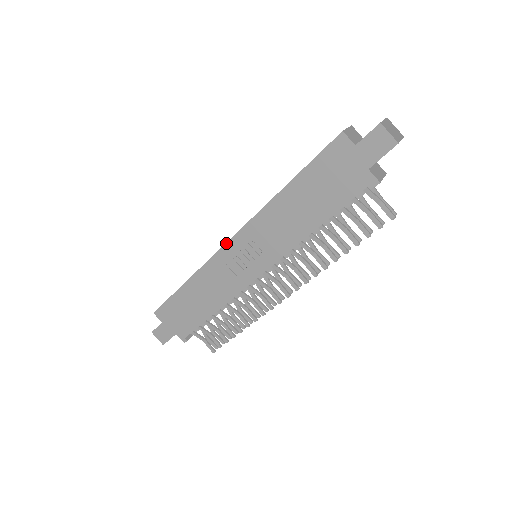
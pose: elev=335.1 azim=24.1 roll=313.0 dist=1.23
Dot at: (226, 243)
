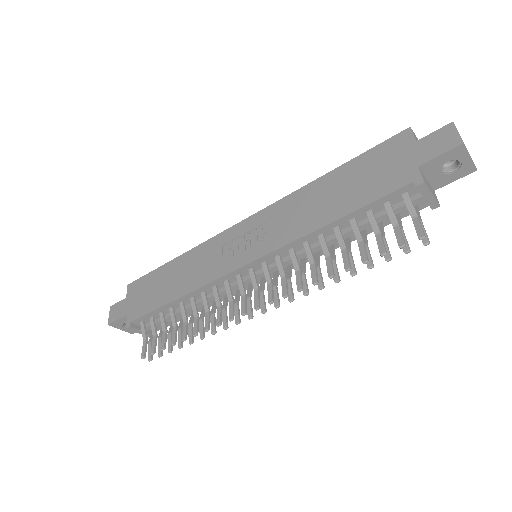
Dot at: (237, 223)
